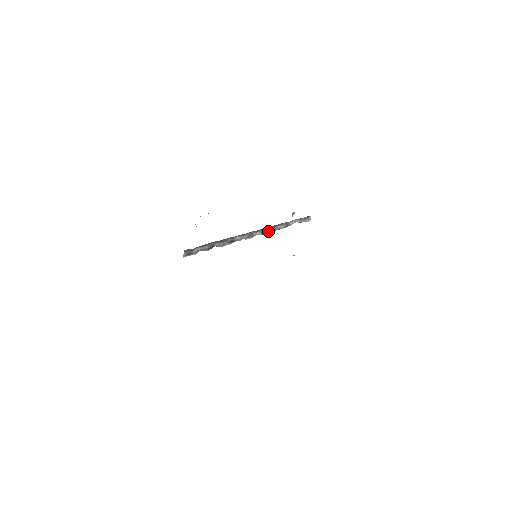
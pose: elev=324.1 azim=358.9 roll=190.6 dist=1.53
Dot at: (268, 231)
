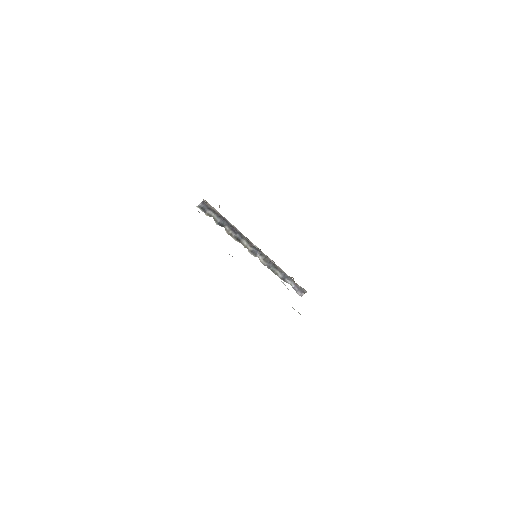
Dot at: (268, 265)
